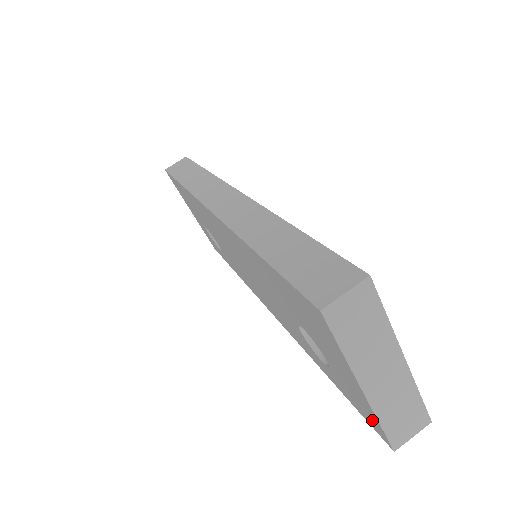
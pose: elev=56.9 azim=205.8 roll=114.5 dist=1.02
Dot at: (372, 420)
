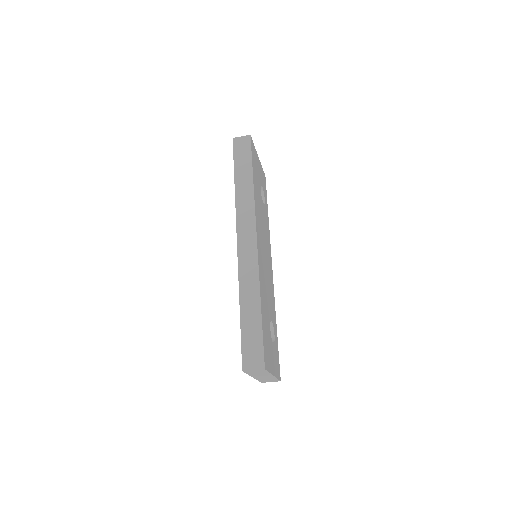
Dot at: occluded
